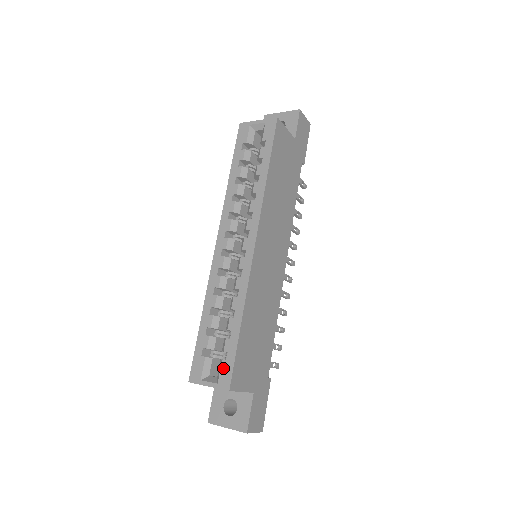
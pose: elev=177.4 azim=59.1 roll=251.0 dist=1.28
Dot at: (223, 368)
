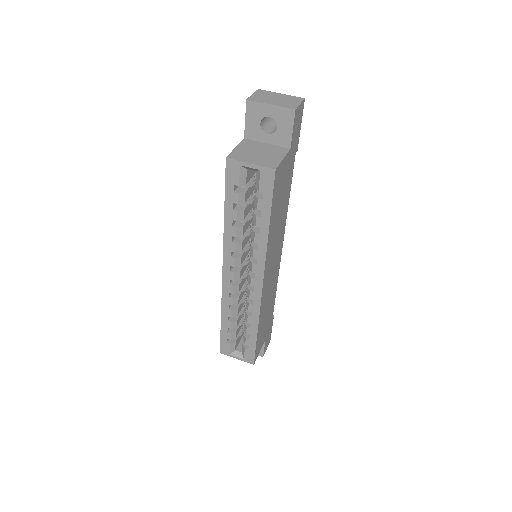
Dot at: (247, 353)
